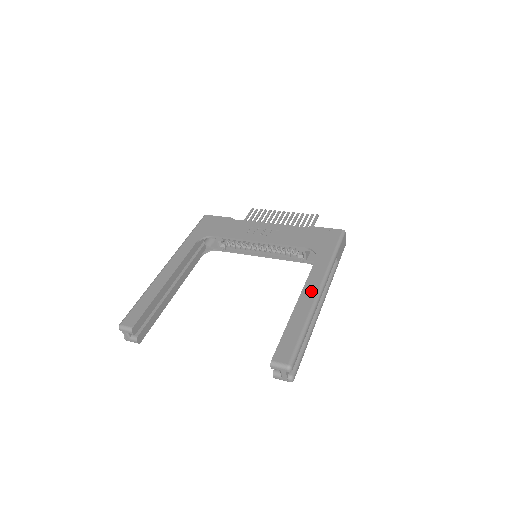
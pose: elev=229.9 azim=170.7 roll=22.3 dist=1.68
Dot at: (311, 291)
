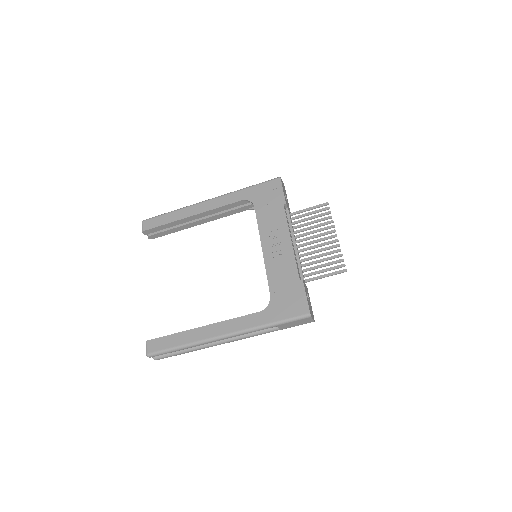
Dot at: (219, 330)
